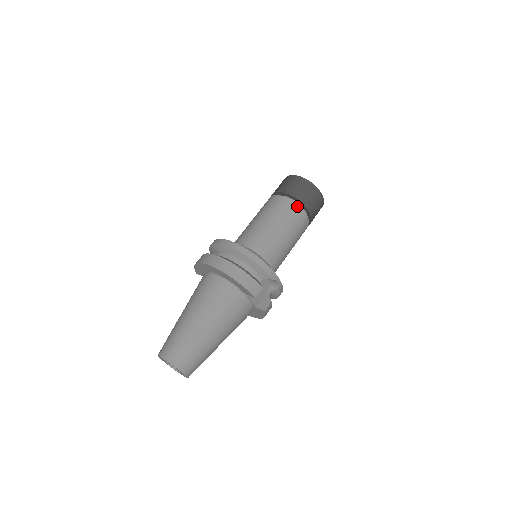
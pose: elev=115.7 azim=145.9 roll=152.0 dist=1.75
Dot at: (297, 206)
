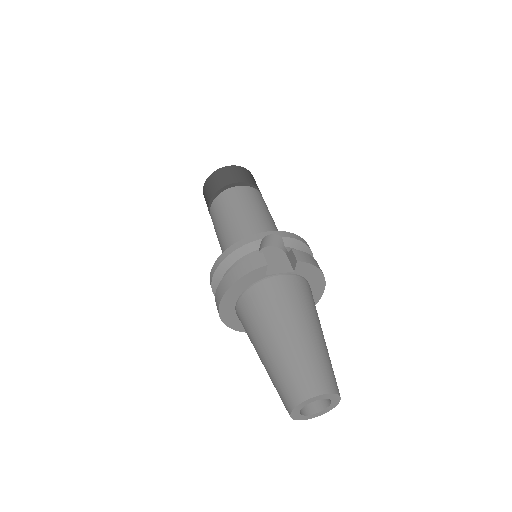
Dot at: (222, 194)
